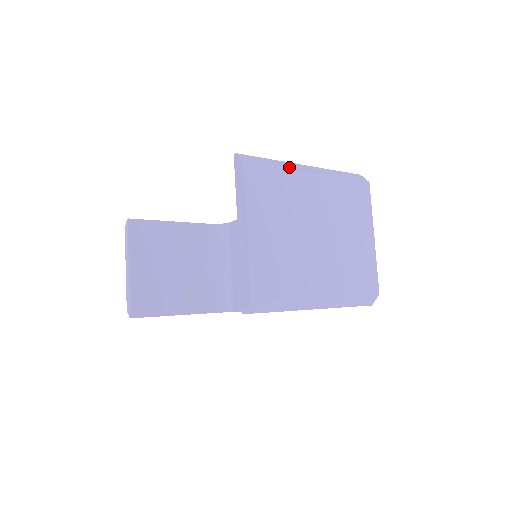
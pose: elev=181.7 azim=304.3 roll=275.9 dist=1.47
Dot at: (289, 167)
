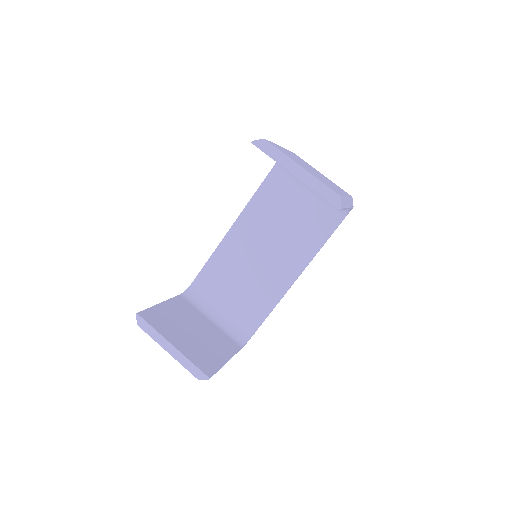
Dot at: occluded
